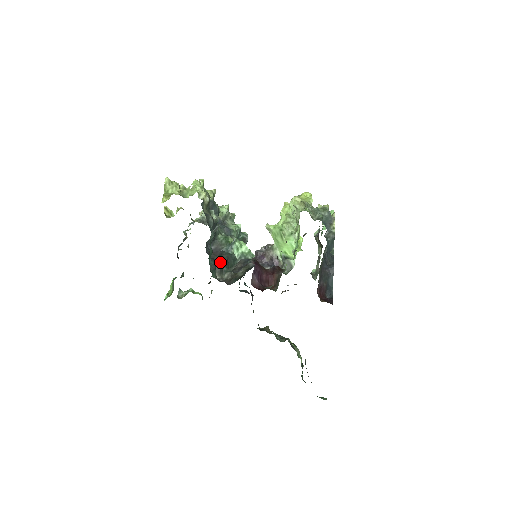
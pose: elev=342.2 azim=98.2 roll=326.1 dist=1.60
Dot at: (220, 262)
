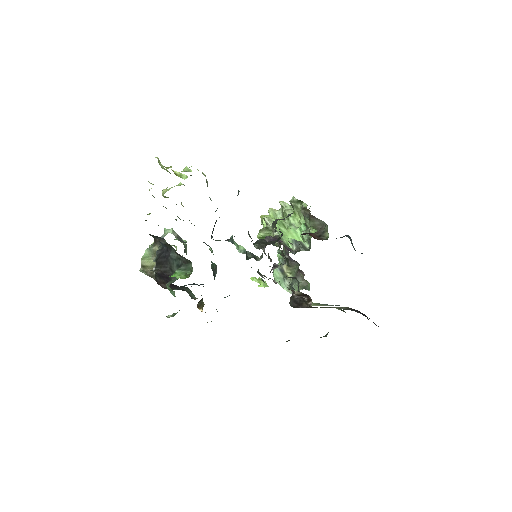
Dot at: occluded
